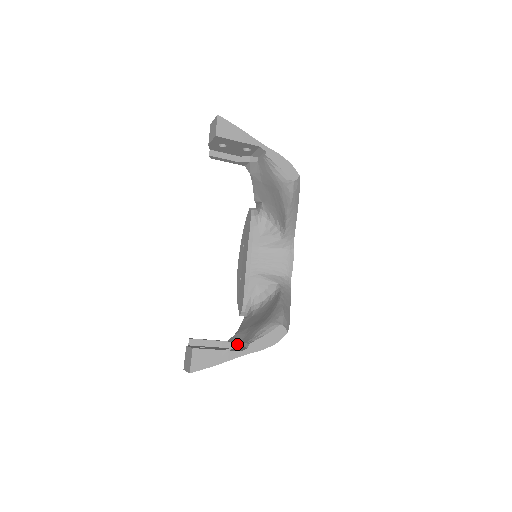
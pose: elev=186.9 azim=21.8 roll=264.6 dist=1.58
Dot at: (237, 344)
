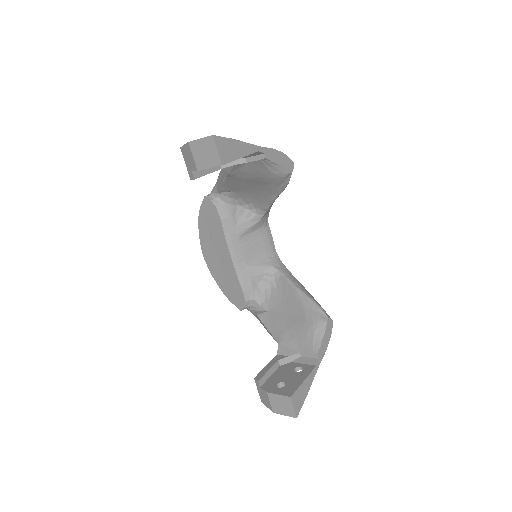
Dot at: (295, 356)
